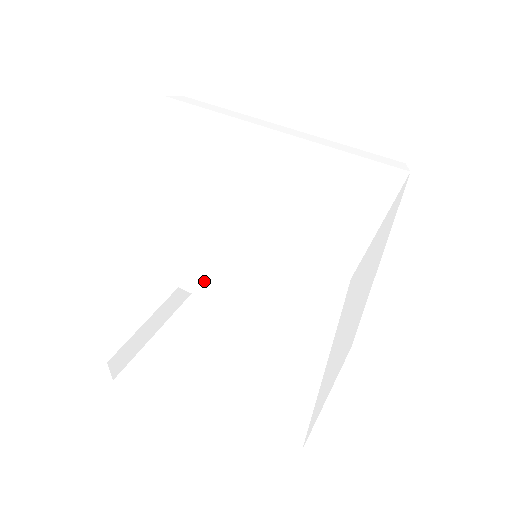
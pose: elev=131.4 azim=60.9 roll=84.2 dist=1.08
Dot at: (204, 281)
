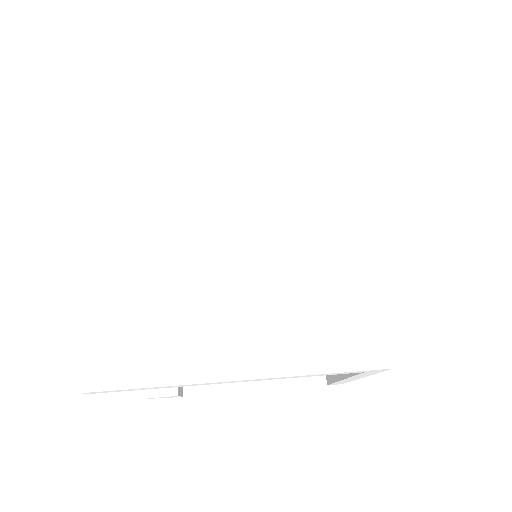
Dot at: (303, 375)
